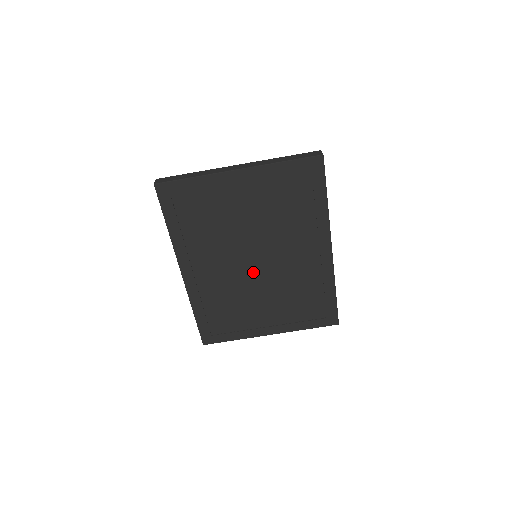
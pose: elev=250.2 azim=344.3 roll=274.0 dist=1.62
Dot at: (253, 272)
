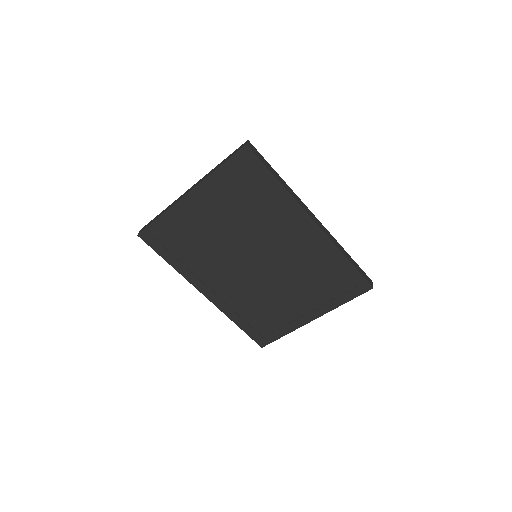
Dot at: (260, 271)
